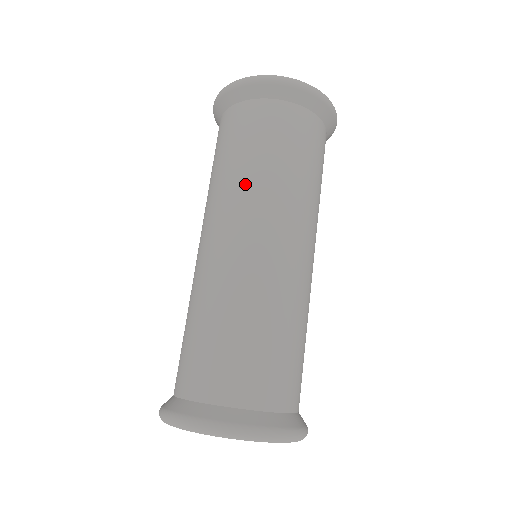
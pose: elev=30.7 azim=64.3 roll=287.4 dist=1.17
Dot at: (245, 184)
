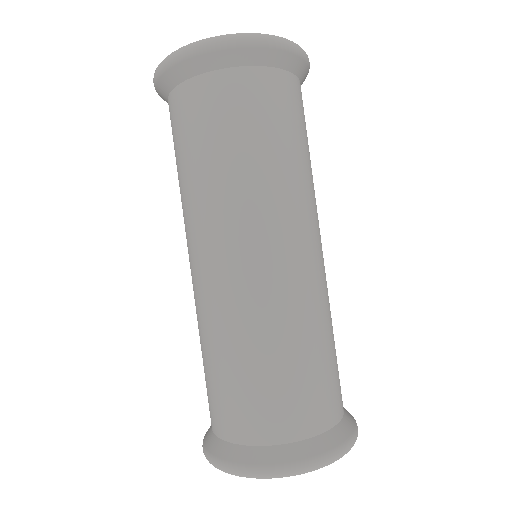
Dot at: (195, 198)
